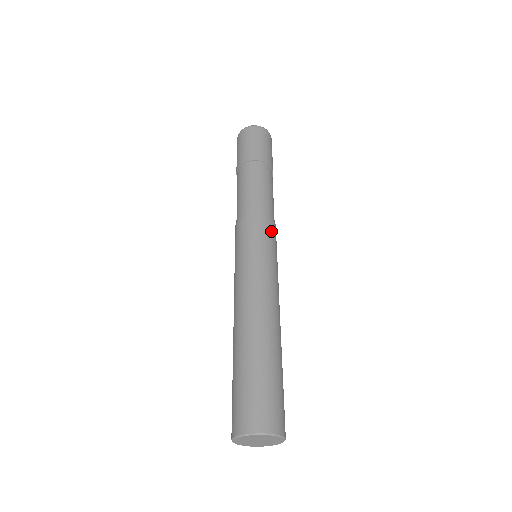
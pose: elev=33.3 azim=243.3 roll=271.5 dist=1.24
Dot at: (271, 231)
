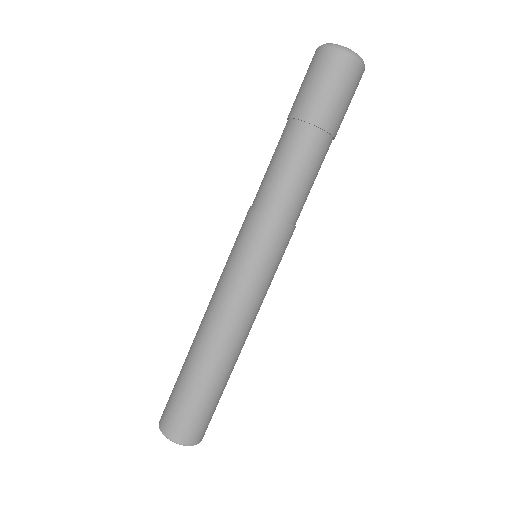
Dot at: (283, 243)
